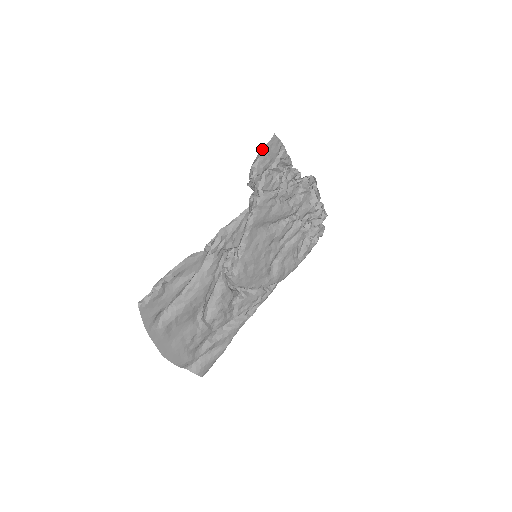
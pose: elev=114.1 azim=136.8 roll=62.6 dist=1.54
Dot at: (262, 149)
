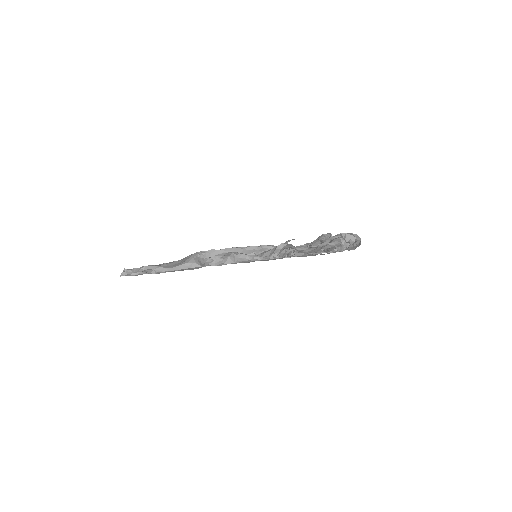
Dot at: occluded
